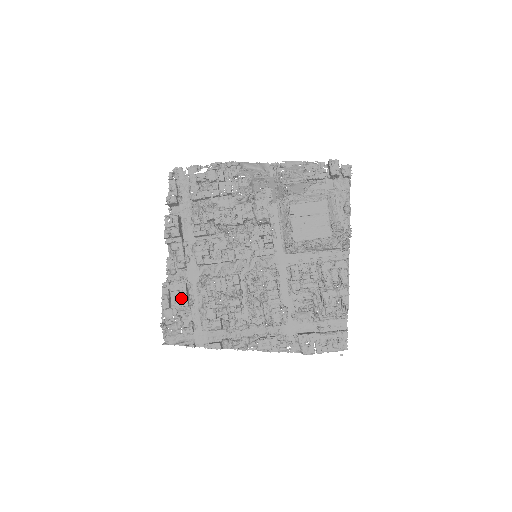
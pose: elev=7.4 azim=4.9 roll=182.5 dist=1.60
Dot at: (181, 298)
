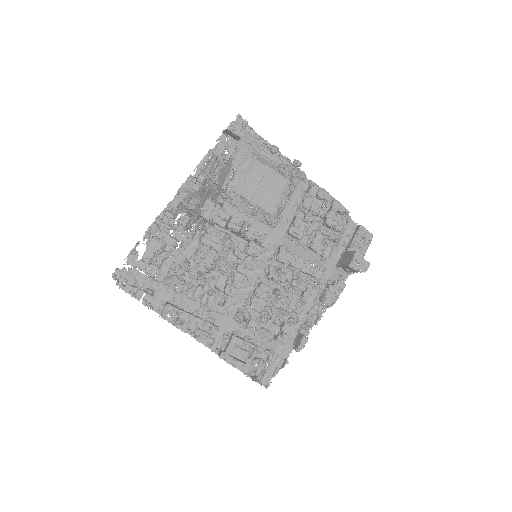
Dot at: (245, 348)
